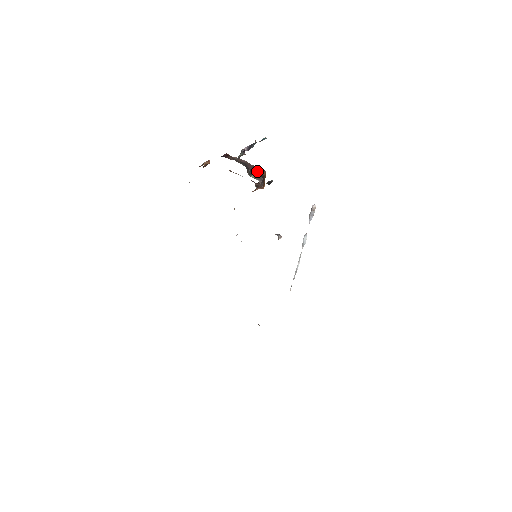
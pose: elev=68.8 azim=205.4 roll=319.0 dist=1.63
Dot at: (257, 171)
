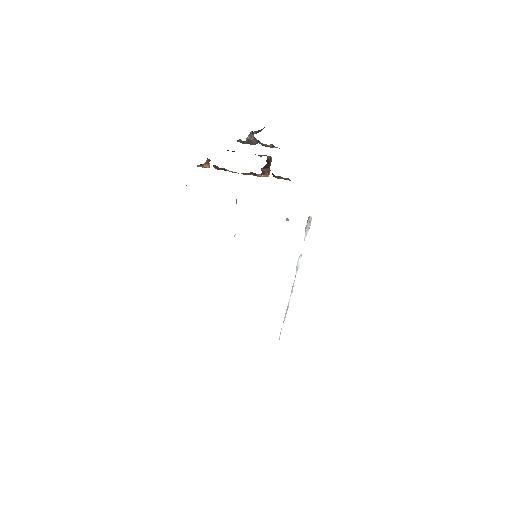
Dot at: occluded
